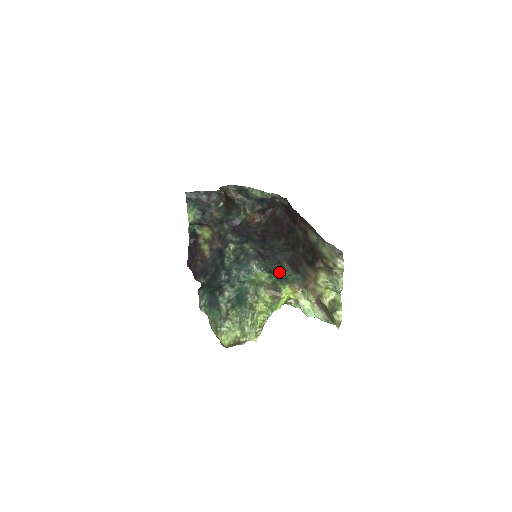
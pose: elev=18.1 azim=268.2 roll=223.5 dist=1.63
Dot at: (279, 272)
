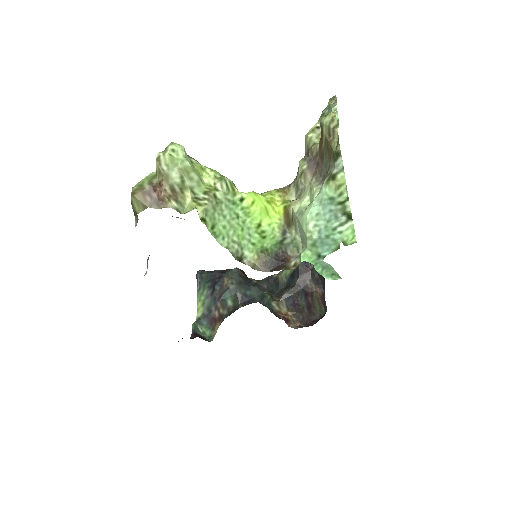
Dot at: occluded
